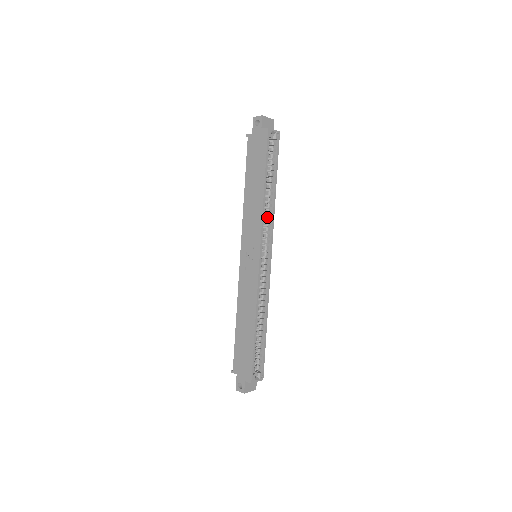
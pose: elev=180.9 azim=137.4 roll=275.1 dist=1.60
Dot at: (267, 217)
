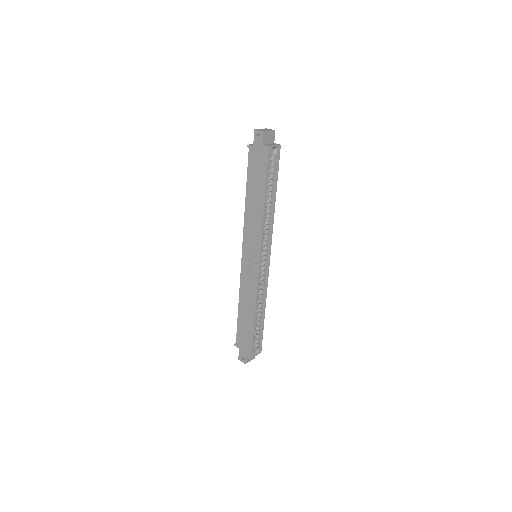
Dot at: (267, 226)
